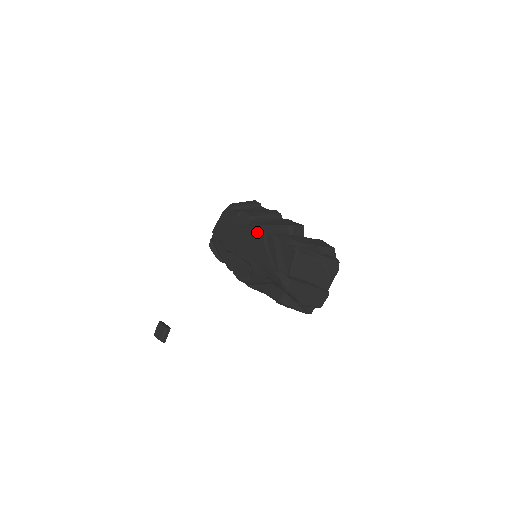
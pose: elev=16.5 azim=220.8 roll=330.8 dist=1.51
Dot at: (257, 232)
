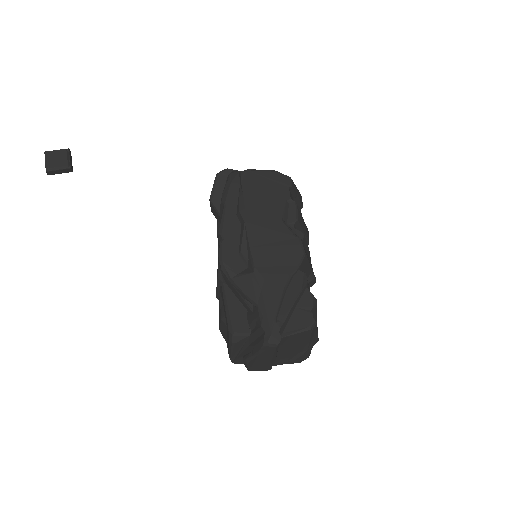
Dot at: (294, 251)
